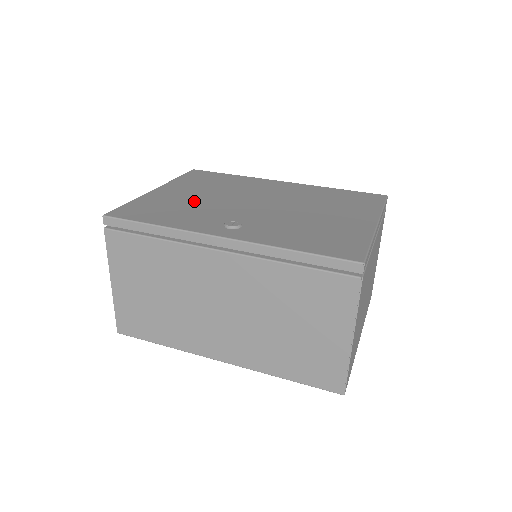
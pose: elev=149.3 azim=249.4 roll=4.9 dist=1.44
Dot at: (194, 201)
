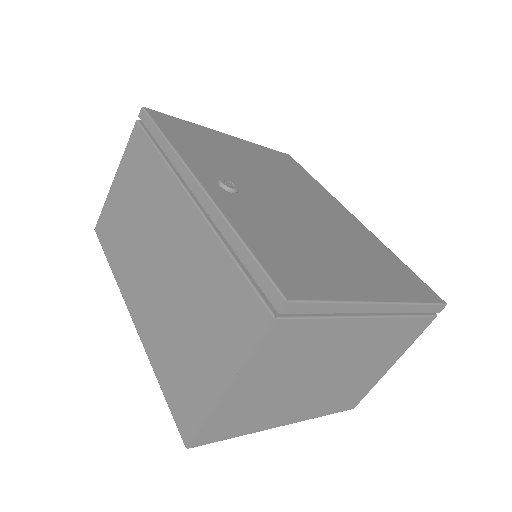
Dot at: (237, 158)
